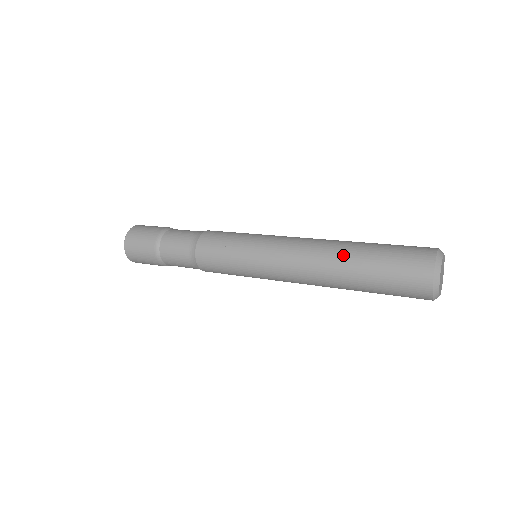
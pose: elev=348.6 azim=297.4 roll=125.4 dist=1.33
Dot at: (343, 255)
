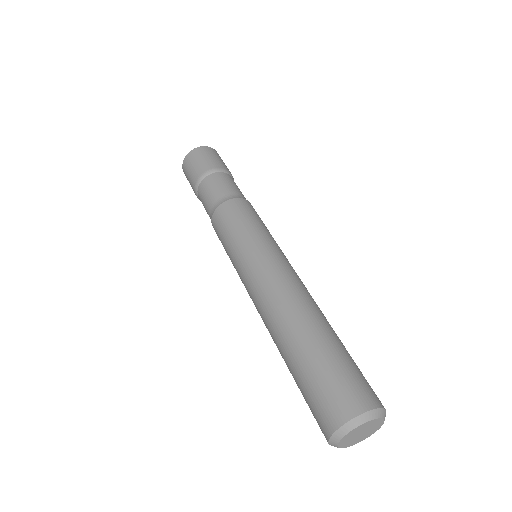
Dot at: (279, 345)
